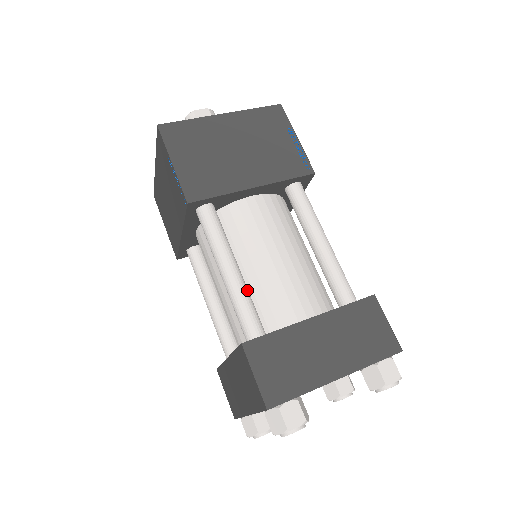
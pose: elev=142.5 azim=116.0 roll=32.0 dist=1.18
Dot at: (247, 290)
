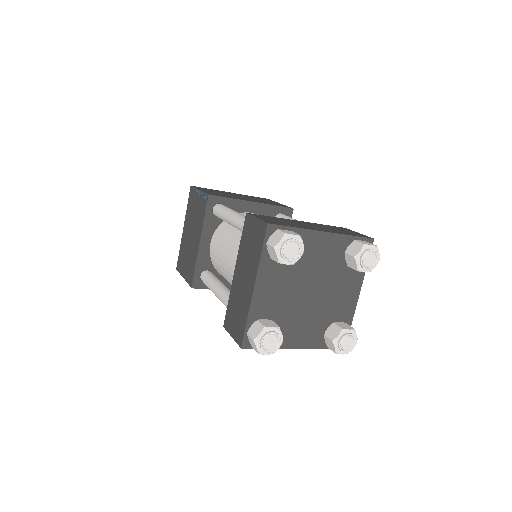
Dot at: occluded
